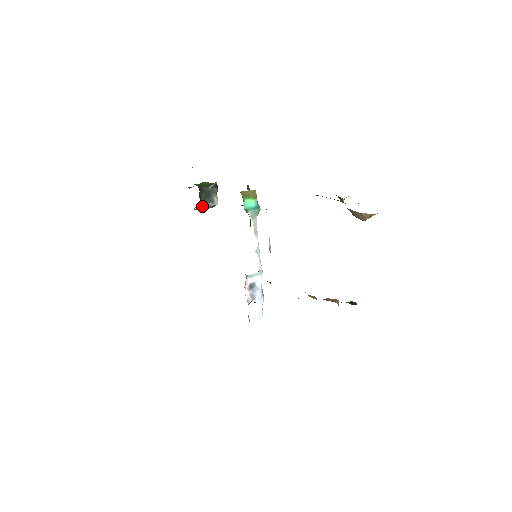
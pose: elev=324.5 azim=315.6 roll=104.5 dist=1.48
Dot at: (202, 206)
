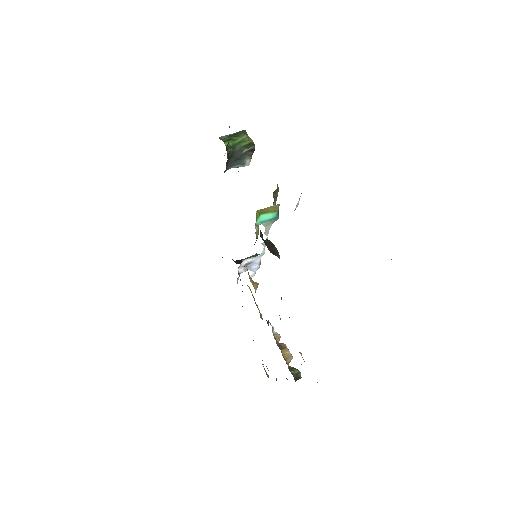
Dot at: (228, 168)
